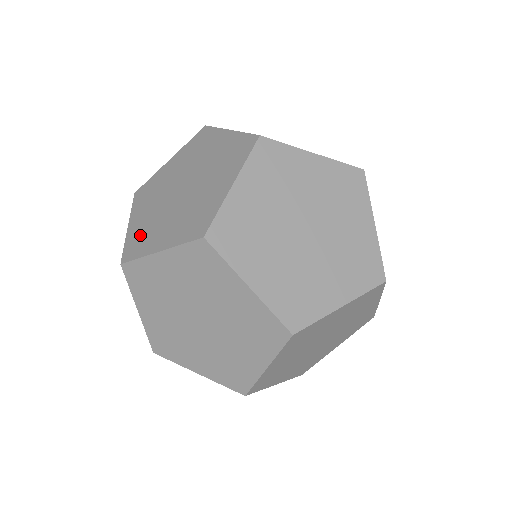
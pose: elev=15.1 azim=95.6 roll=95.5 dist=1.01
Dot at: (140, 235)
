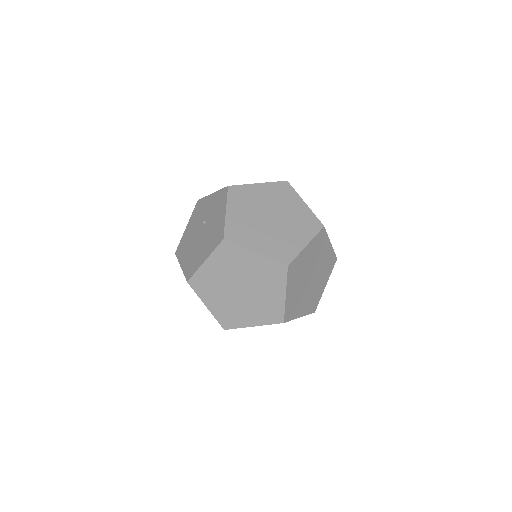
Dot at: (239, 228)
